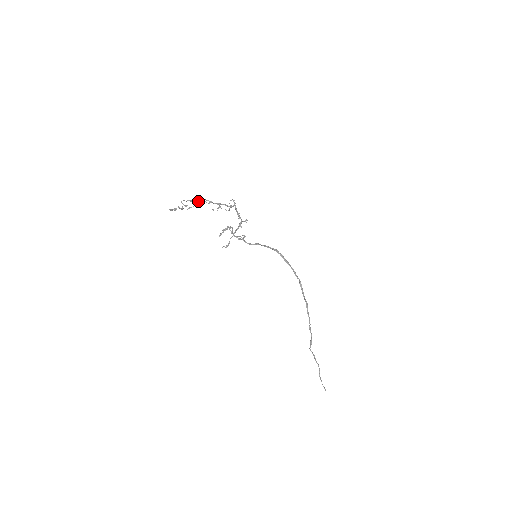
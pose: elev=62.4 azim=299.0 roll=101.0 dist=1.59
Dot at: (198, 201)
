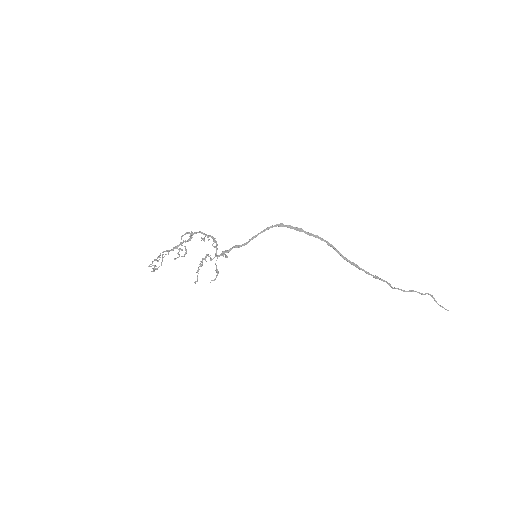
Dot at: occluded
